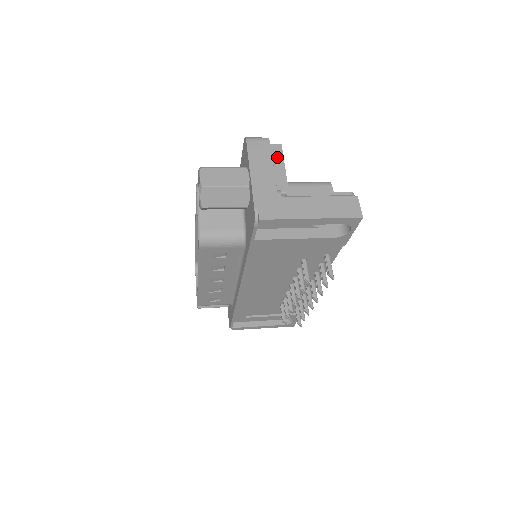
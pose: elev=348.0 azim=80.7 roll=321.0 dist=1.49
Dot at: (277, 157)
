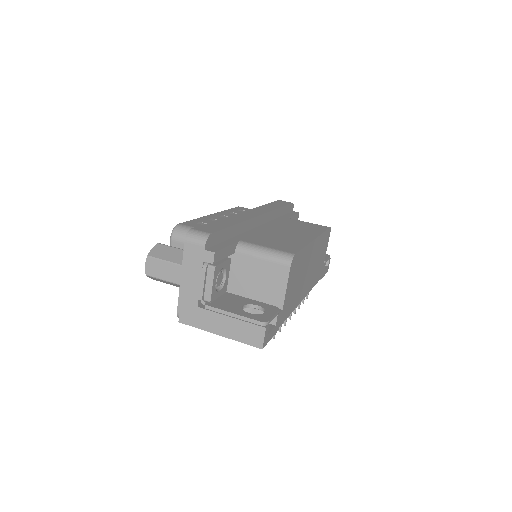
Dot at: (211, 261)
